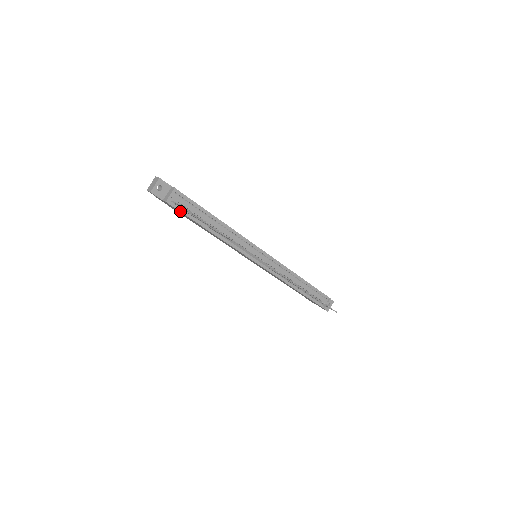
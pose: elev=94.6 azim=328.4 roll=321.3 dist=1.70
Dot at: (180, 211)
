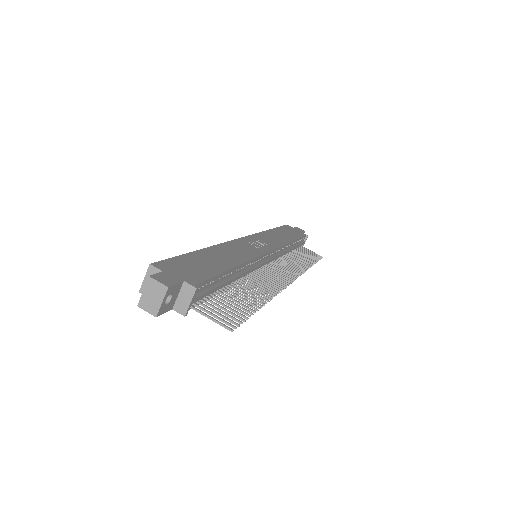
Dot at: occluded
